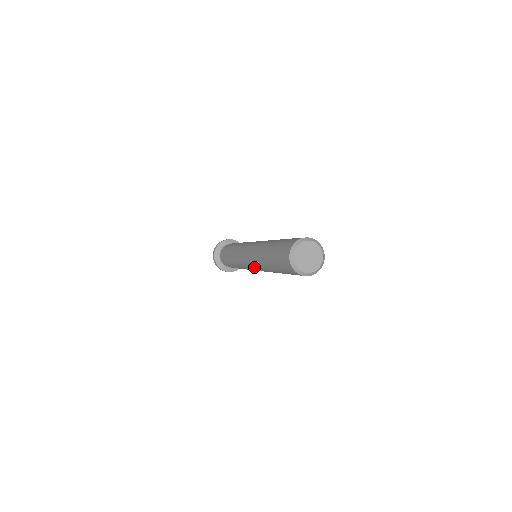
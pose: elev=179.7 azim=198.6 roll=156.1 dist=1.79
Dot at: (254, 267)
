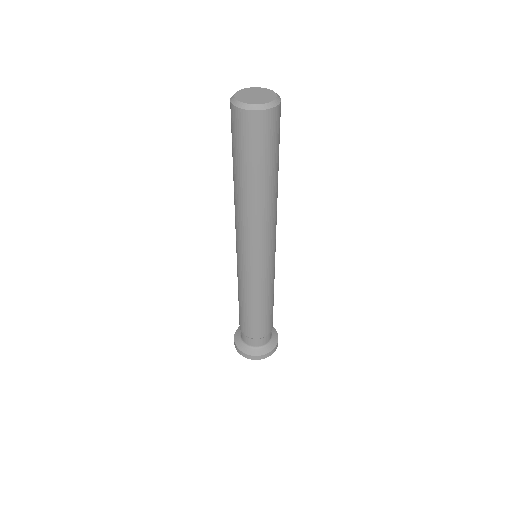
Dot at: (258, 244)
